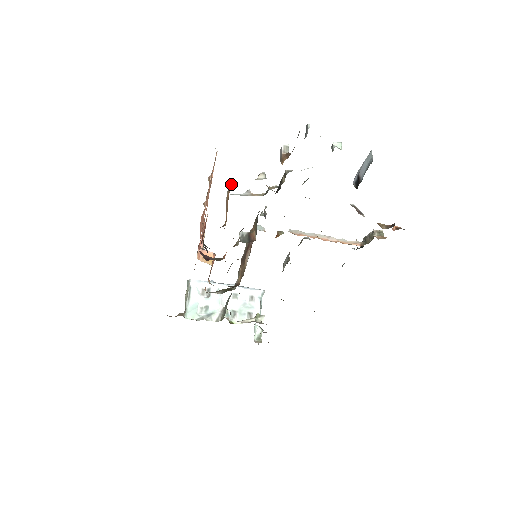
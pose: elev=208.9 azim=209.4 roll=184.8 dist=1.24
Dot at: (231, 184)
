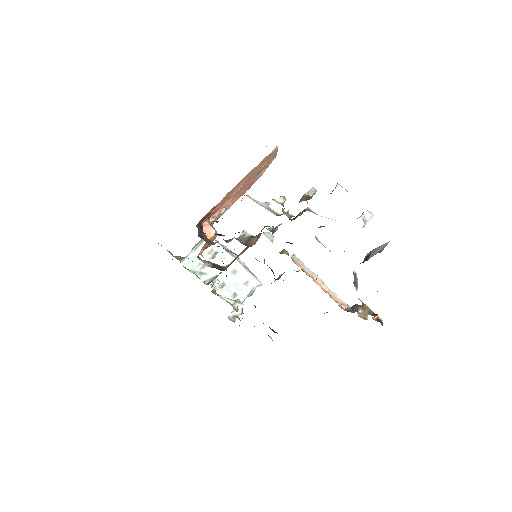
Dot at: (245, 191)
